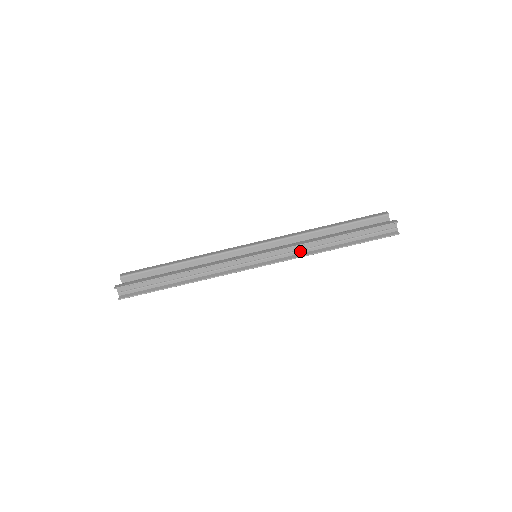
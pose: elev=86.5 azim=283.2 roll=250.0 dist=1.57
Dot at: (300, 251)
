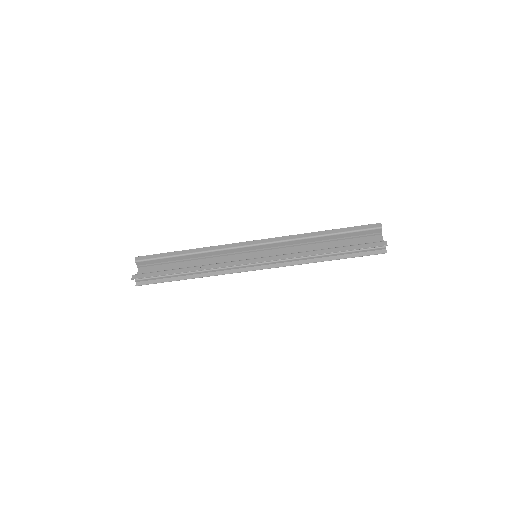
Dot at: (295, 259)
